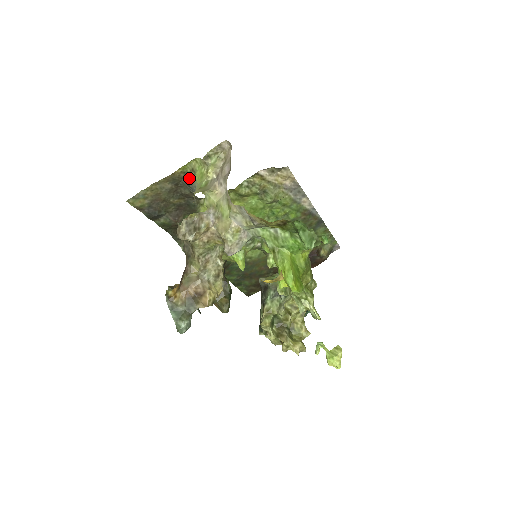
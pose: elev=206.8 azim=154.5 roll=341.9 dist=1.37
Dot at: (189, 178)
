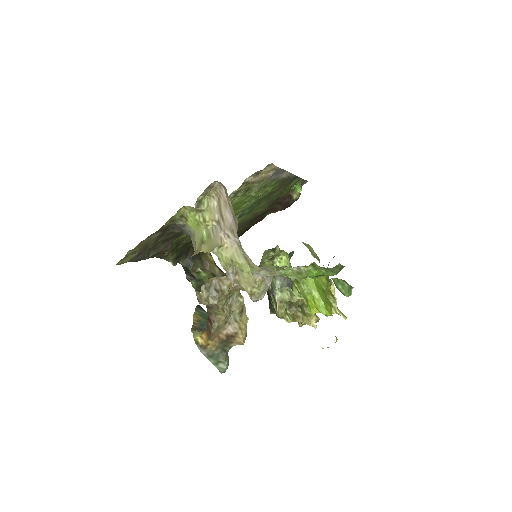
Dot at: (179, 224)
